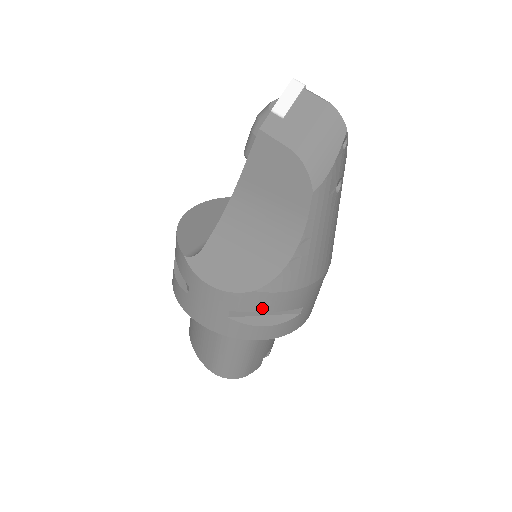
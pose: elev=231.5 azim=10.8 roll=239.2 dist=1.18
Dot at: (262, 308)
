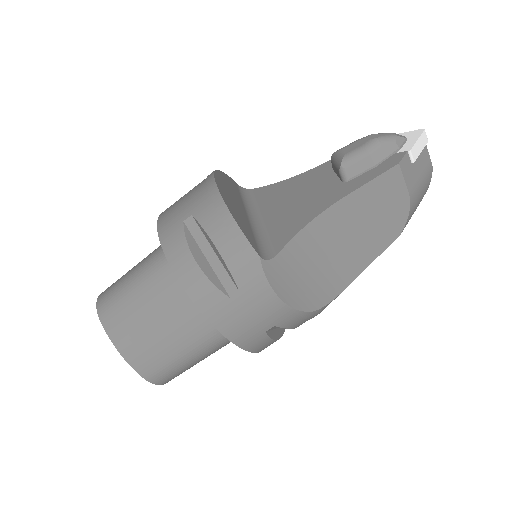
Dot at: (297, 325)
